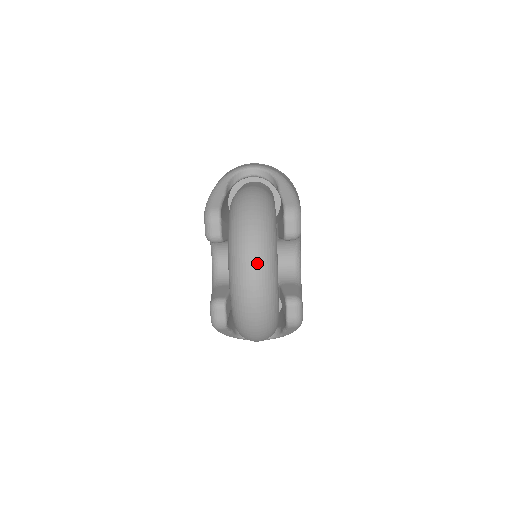
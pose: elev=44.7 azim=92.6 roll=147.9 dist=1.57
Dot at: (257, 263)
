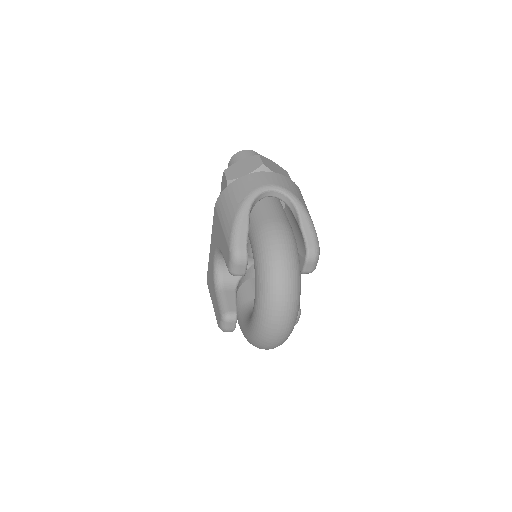
Dot at: (287, 317)
